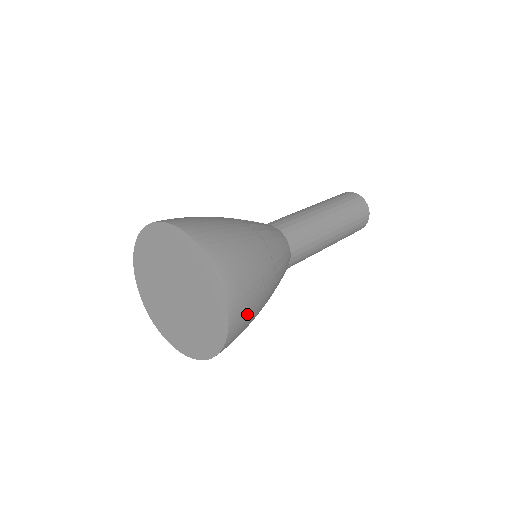
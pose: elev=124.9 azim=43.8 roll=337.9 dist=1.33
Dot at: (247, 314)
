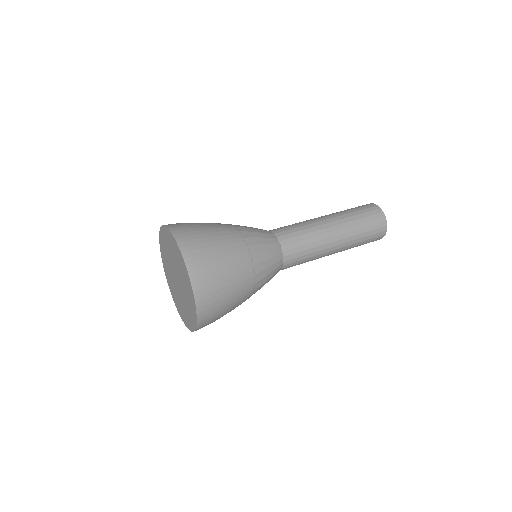
Dot at: (216, 318)
